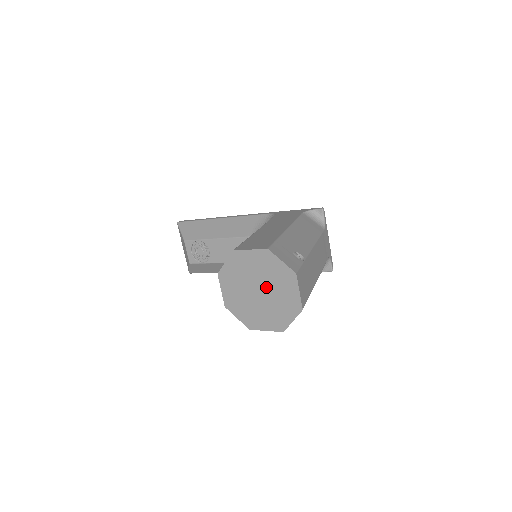
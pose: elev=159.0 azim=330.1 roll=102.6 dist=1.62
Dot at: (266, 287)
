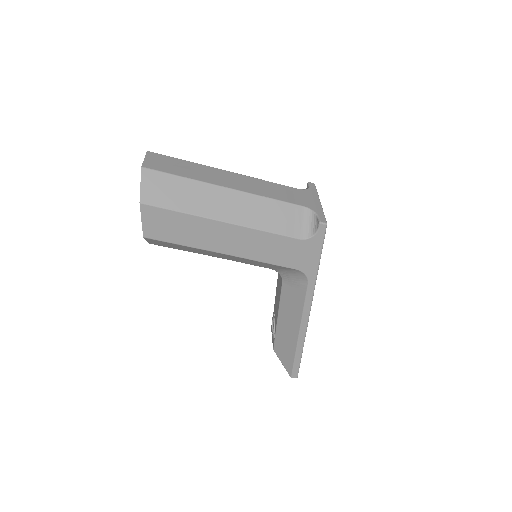
Dot at: occluded
